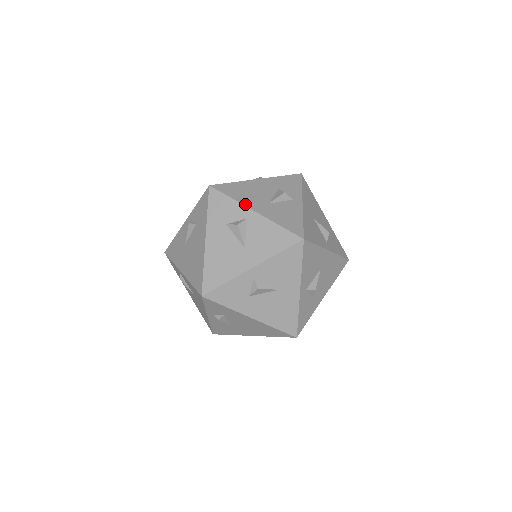
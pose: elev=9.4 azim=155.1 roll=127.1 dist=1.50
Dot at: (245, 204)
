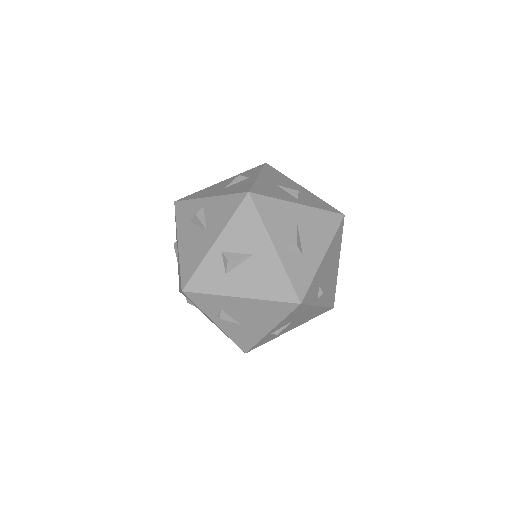
Dot at: (262, 173)
